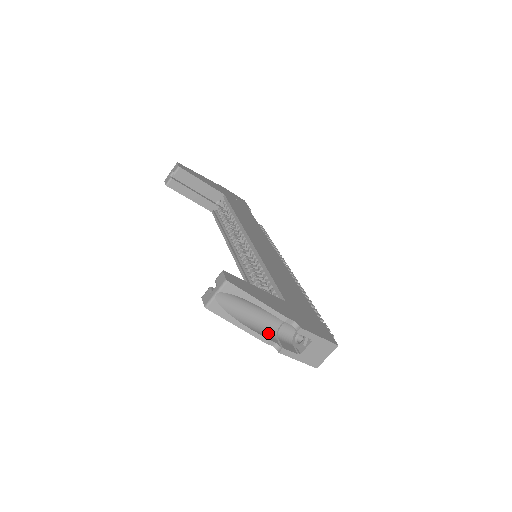
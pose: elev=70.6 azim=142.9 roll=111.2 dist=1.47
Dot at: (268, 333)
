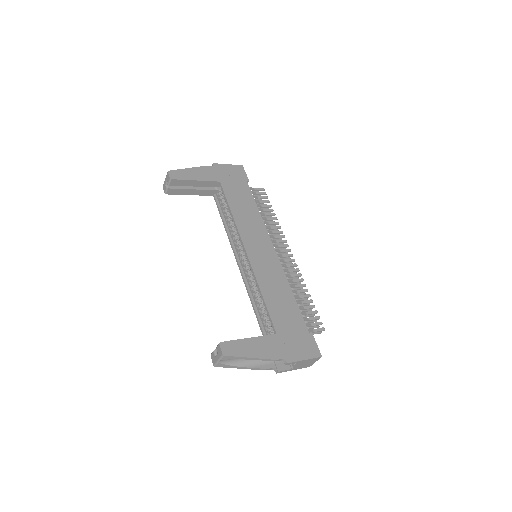
Dot at: (266, 361)
